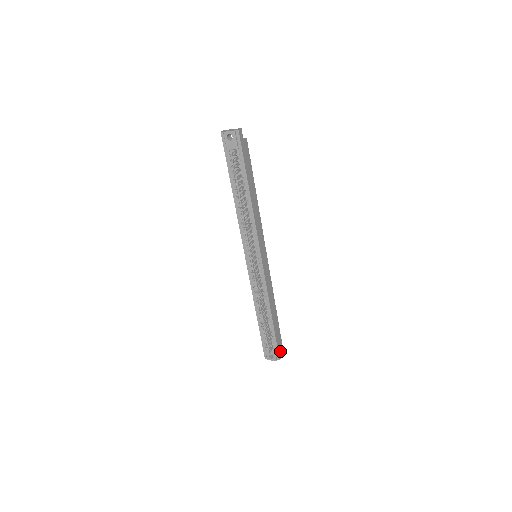
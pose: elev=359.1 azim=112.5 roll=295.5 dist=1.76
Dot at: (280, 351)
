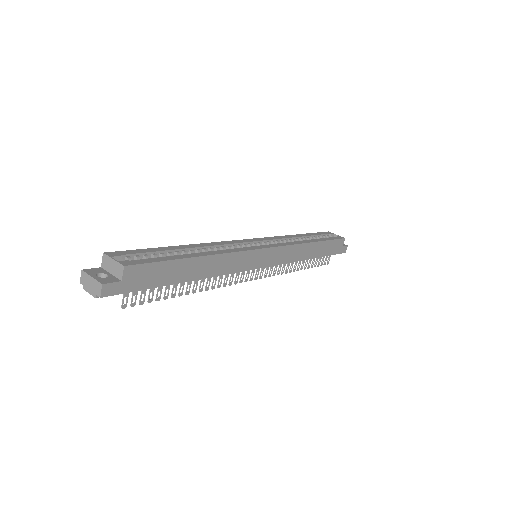
Dot at: (343, 247)
